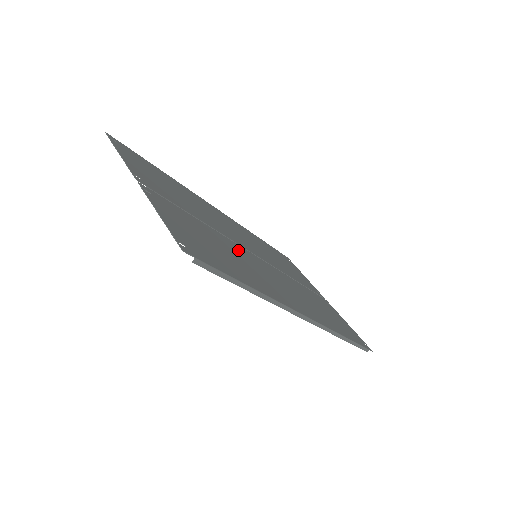
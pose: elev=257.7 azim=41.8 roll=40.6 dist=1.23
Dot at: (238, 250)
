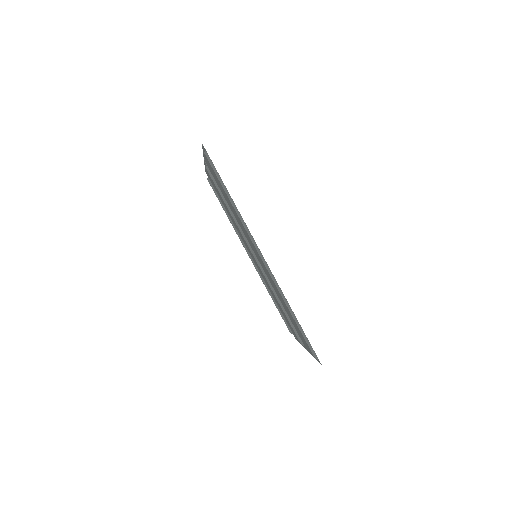
Dot at: occluded
